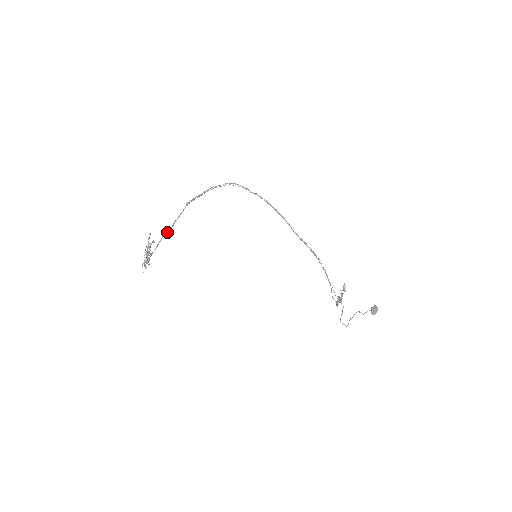
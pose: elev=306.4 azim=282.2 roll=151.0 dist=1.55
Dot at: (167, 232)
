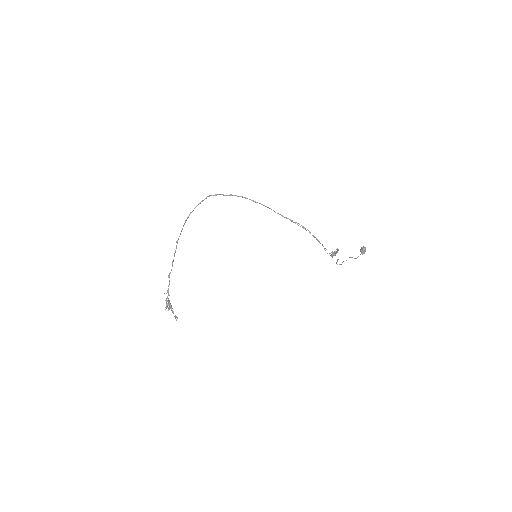
Dot at: occluded
